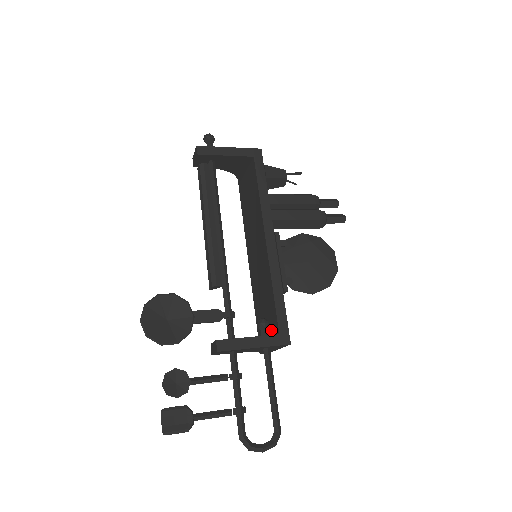
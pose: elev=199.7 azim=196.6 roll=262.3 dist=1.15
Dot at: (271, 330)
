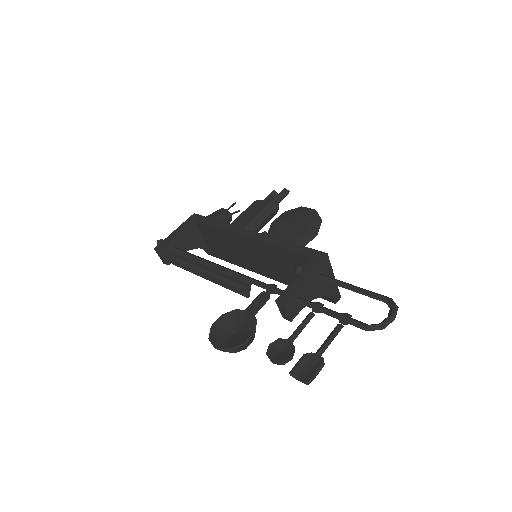
Dot at: occluded
